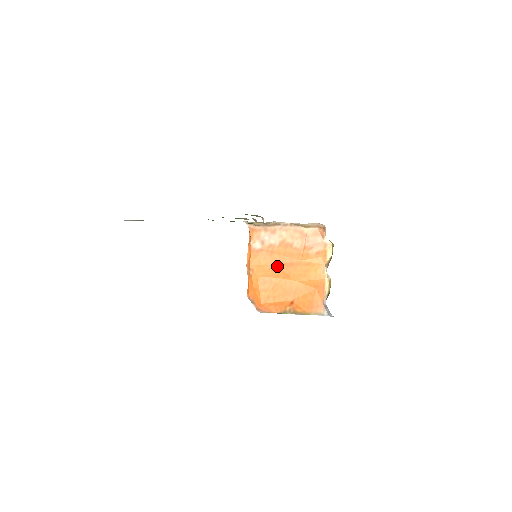
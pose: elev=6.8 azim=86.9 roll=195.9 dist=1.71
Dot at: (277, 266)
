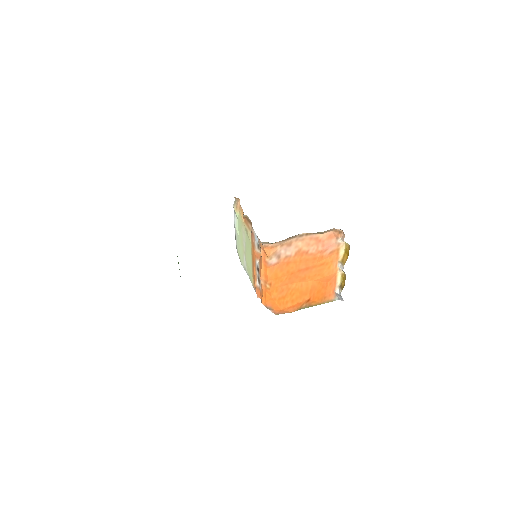
Dot at: (294, 274)
